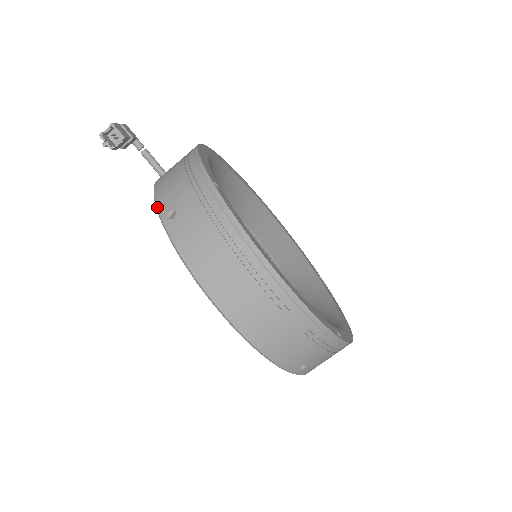
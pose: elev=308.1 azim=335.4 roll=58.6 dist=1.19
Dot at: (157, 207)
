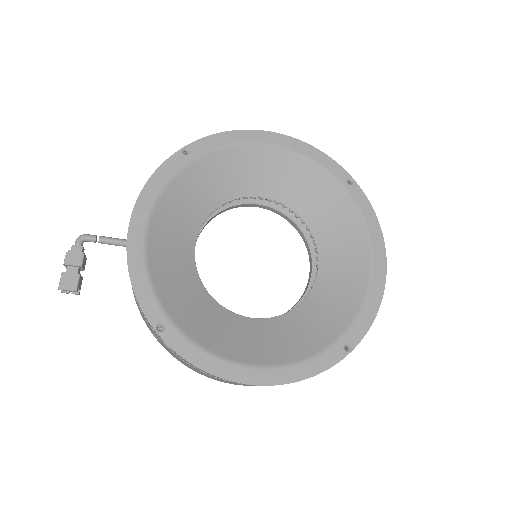
Dot at: occluded
